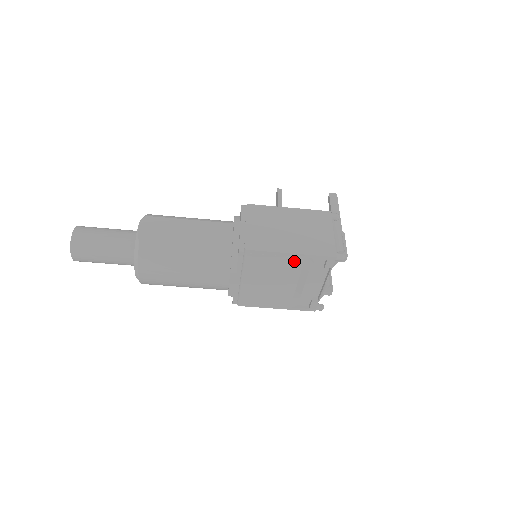
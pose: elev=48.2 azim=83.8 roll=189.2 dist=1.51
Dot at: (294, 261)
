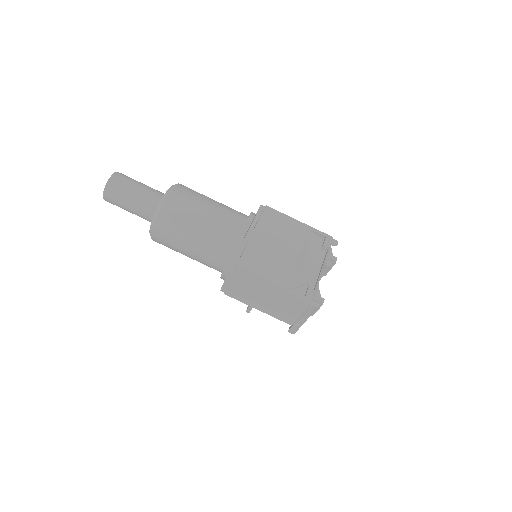
Dot at: (300, 230)
